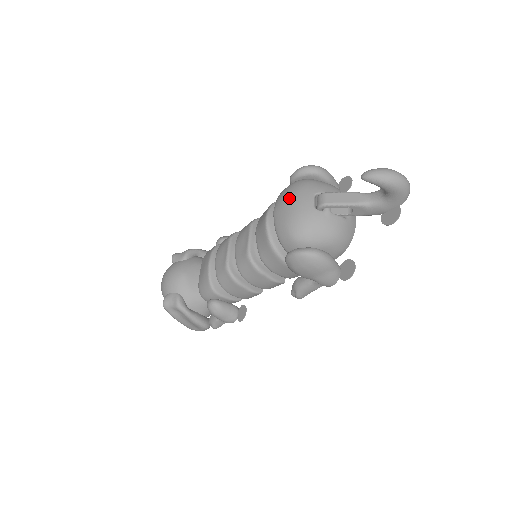
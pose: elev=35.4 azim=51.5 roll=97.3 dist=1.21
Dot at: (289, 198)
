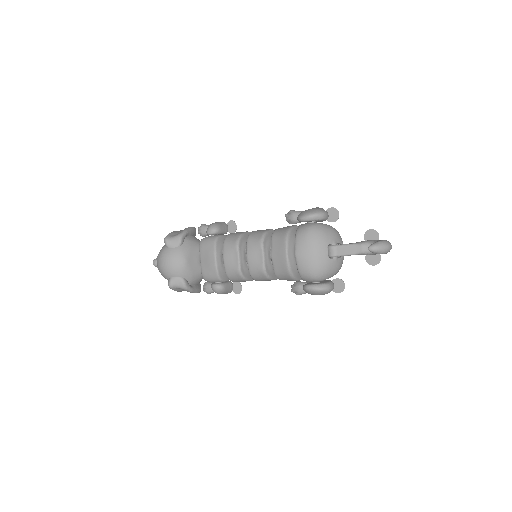
Dot at: (310, 248)
